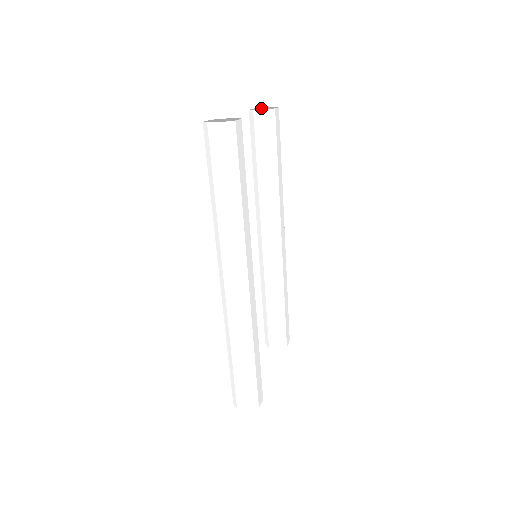
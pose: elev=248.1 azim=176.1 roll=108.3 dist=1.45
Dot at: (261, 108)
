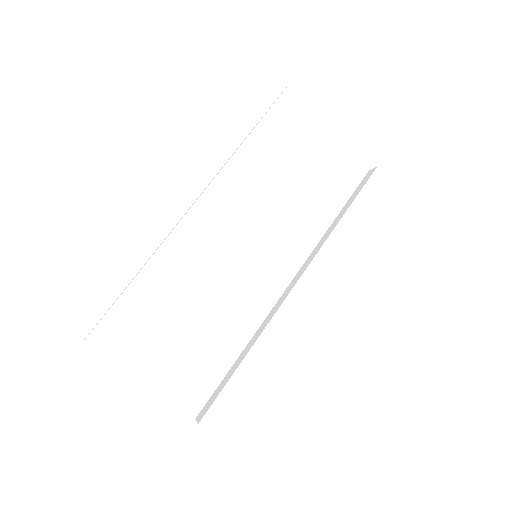
Dot at: occluded
